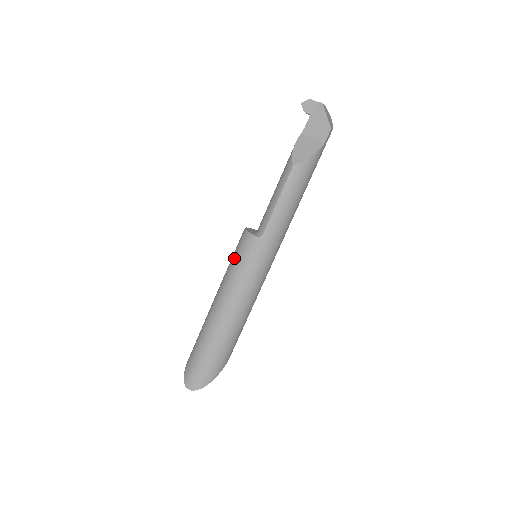
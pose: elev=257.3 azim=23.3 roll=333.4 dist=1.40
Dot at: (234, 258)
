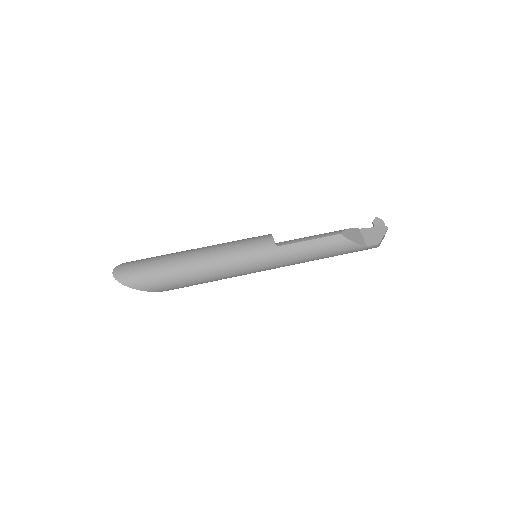
Dot at: (245, 239)
